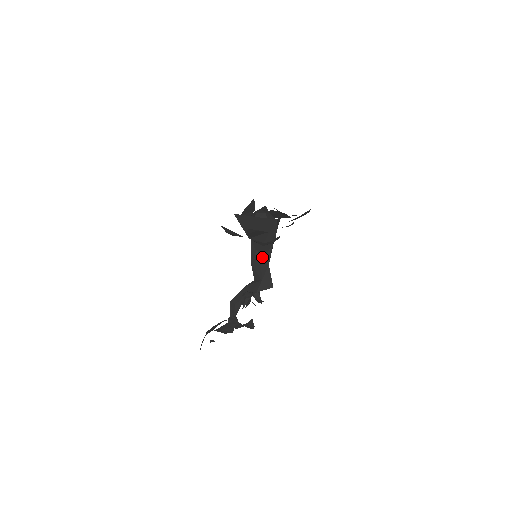
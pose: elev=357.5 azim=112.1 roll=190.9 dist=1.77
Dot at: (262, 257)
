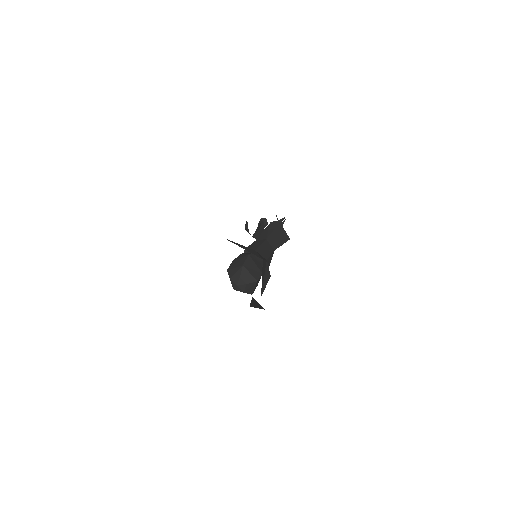
Dot at: occluded
